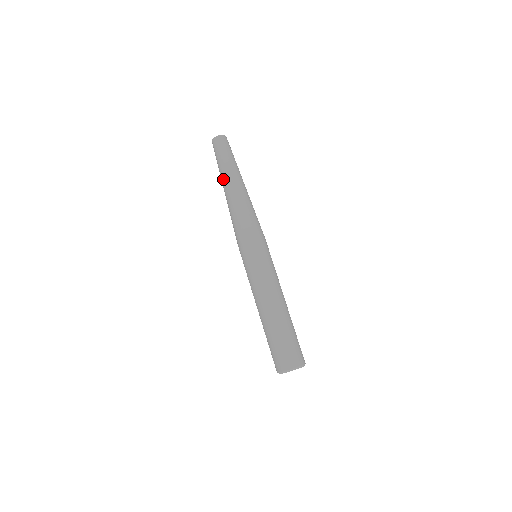
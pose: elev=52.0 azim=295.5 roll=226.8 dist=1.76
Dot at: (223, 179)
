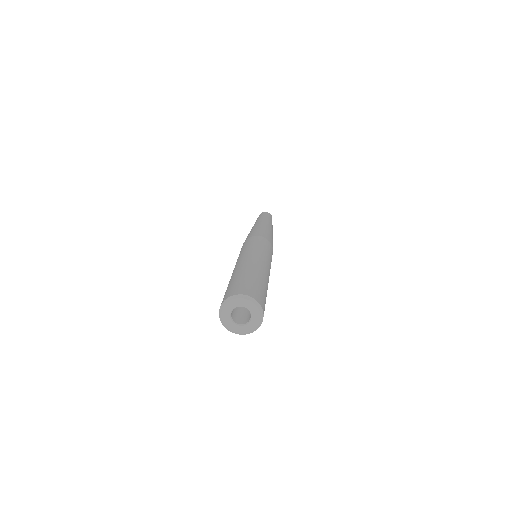
Dot at: occluded
